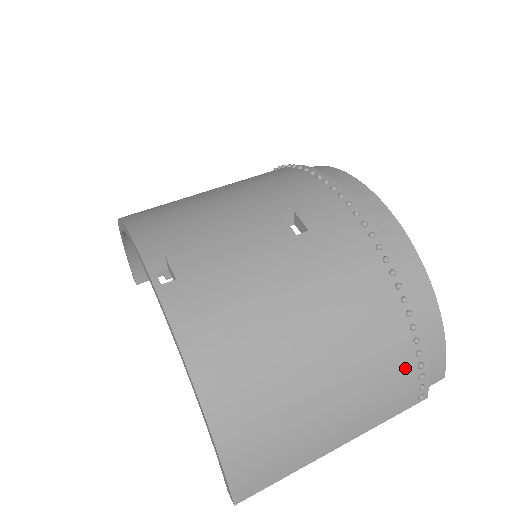
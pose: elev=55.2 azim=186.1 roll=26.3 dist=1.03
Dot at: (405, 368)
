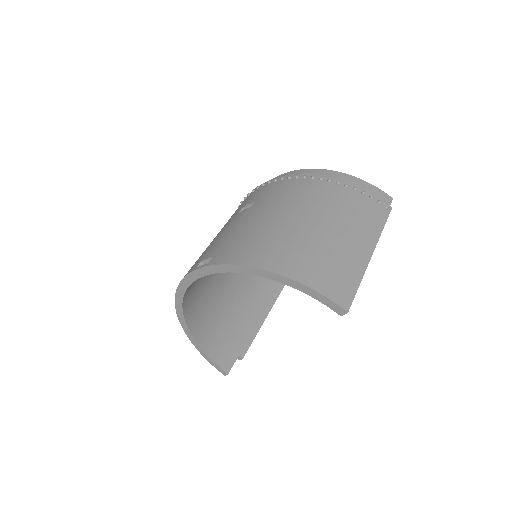
Dot at: (357, 199)
